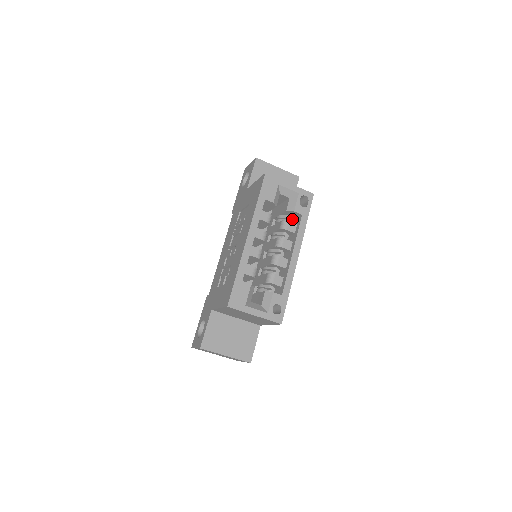
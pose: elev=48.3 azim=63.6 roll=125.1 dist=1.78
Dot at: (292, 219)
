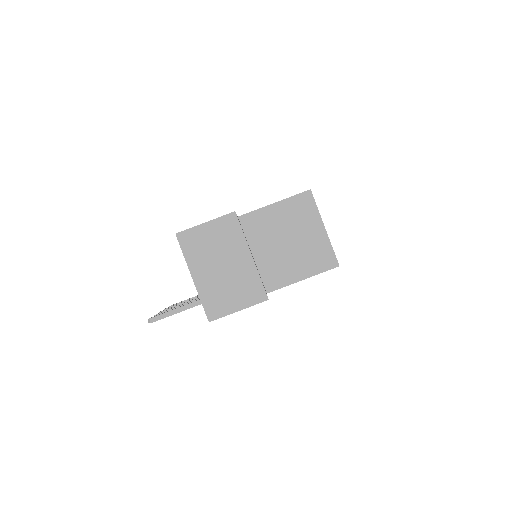
Dot at: occluded
